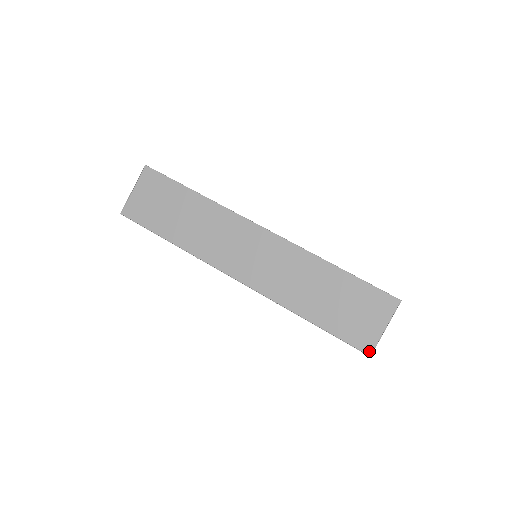
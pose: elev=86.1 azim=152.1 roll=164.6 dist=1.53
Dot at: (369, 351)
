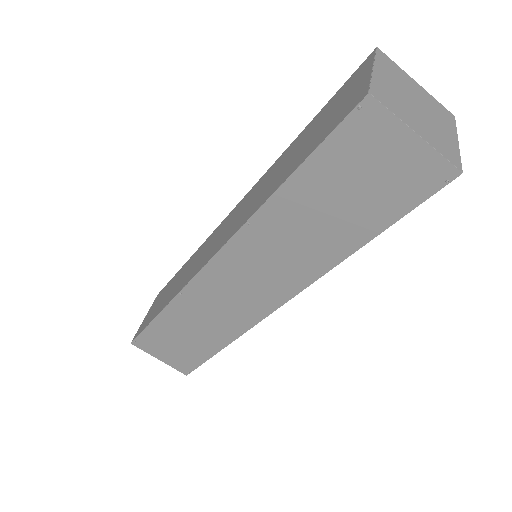
Dot at: (364, 95)
